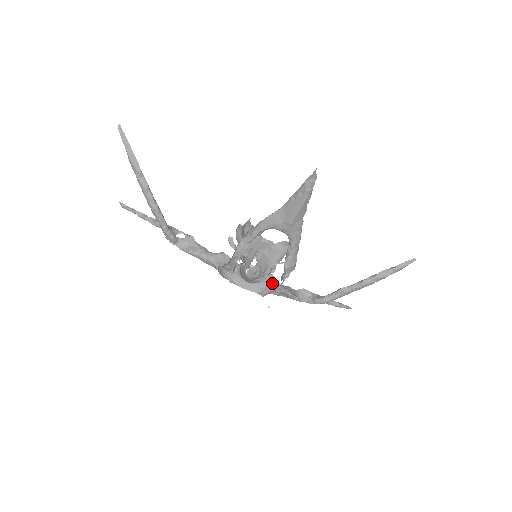
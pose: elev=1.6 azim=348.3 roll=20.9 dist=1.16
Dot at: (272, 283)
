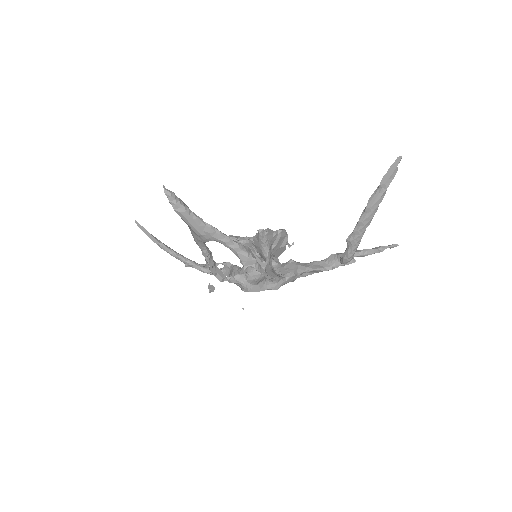
Dot at: occluded
